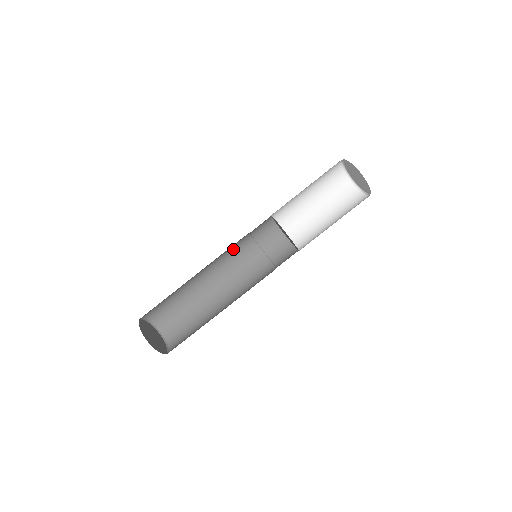
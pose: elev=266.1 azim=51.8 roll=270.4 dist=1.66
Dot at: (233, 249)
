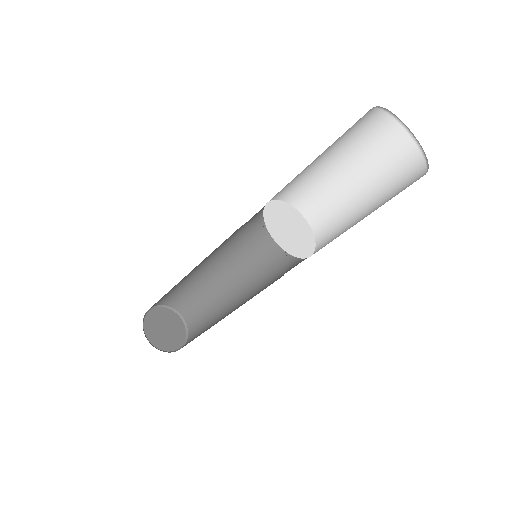
Dot at: (224, 241)
